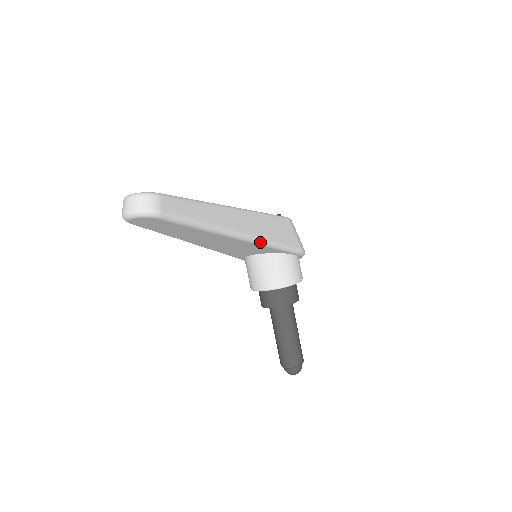
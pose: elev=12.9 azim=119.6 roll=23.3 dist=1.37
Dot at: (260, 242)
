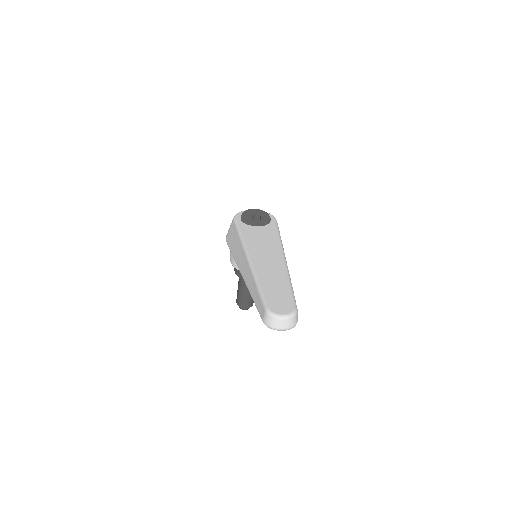
Dot at: occluded
